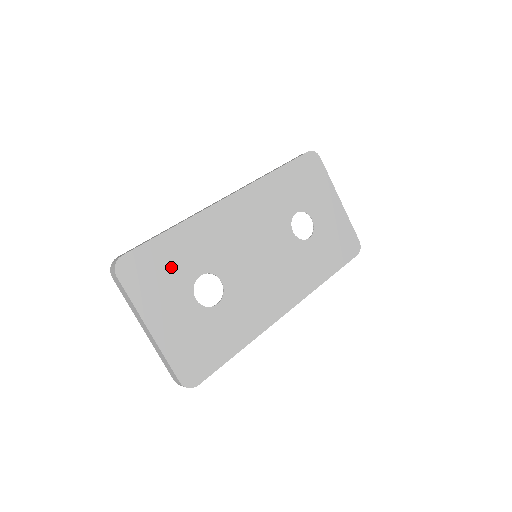
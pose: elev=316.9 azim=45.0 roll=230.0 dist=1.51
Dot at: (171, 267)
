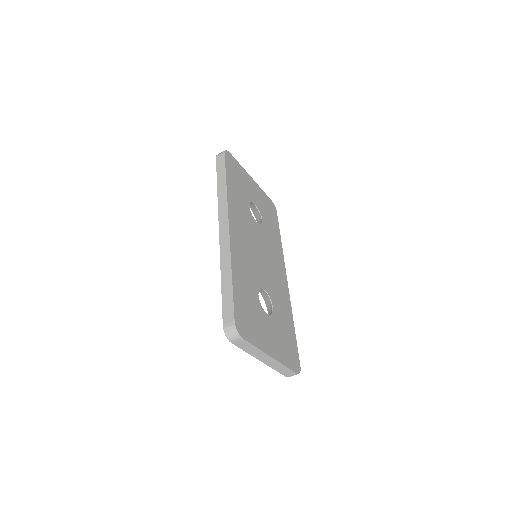
Dot at: (249, 304)
